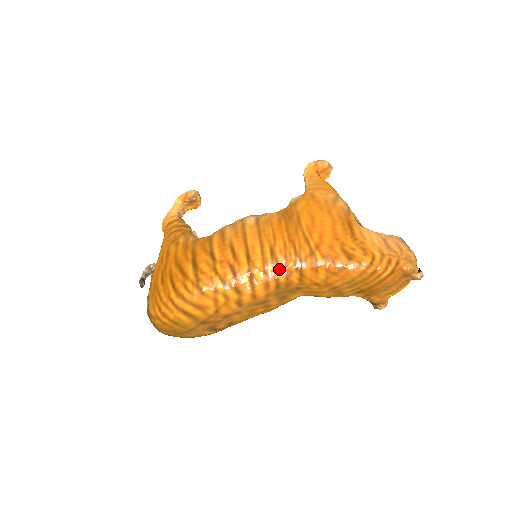
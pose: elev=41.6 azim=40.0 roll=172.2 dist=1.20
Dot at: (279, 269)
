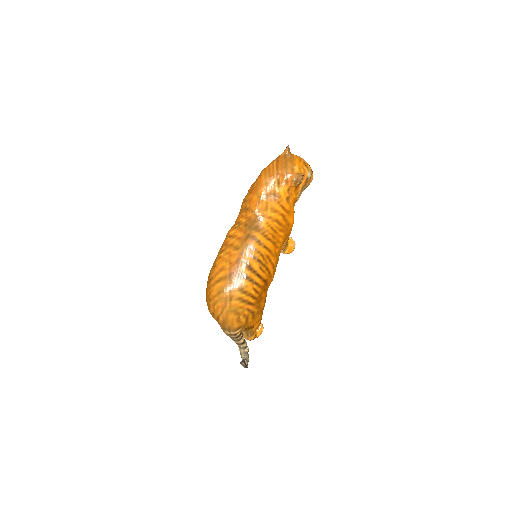
Dot at: (239, 221)
